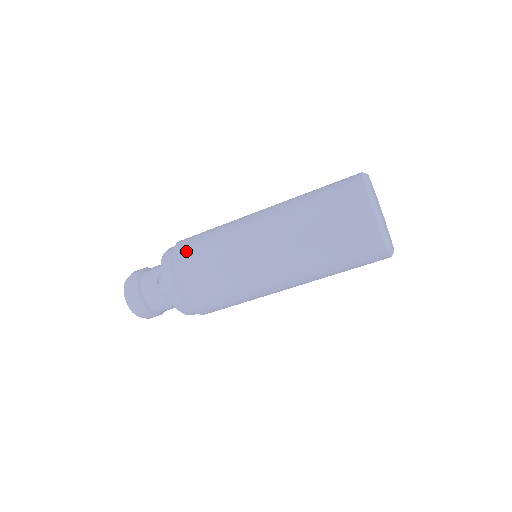
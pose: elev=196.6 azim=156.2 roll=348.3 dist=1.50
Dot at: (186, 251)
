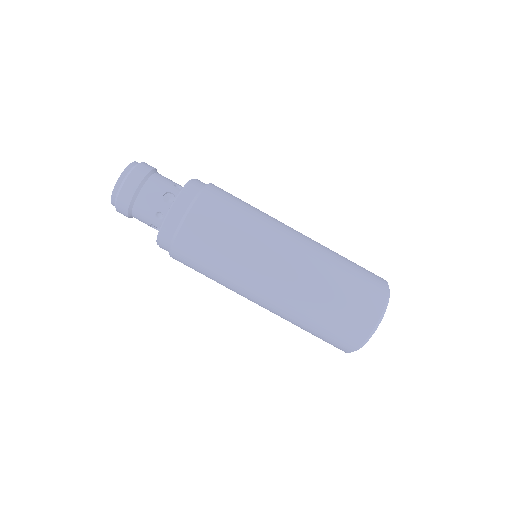
Dot at: (217, 202)
